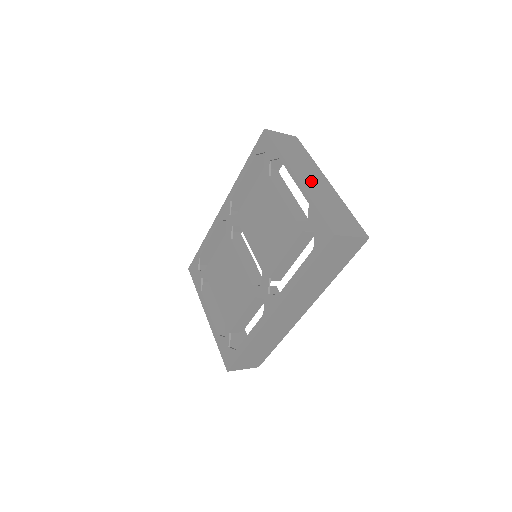
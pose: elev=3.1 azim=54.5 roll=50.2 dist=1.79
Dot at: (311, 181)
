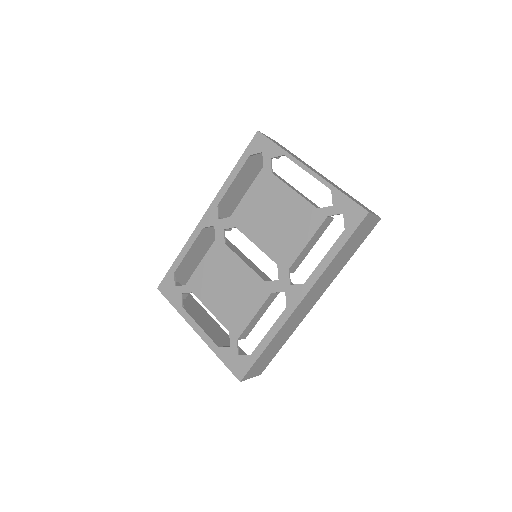
Dot at: occluded
